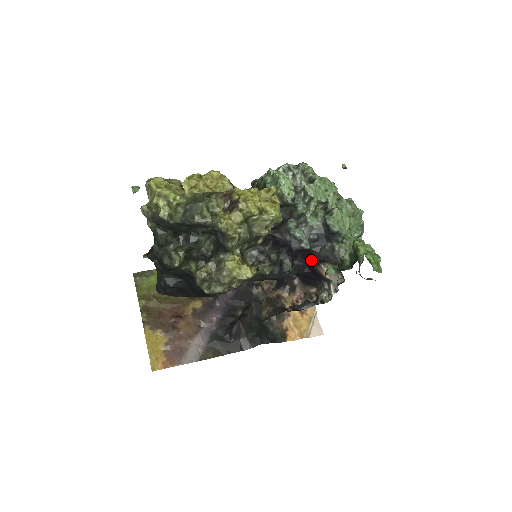
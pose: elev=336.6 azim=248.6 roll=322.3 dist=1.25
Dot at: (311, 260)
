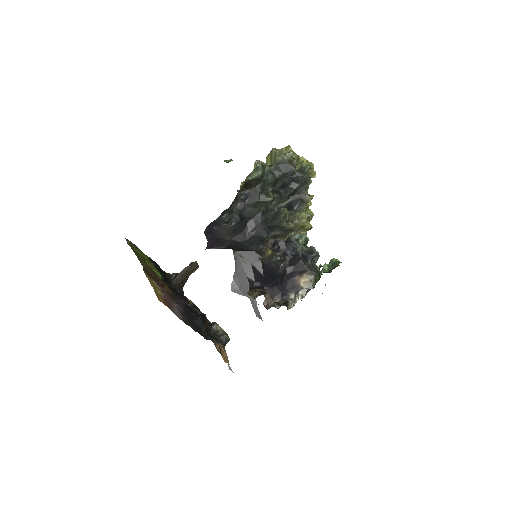
Dot at: (293, 270)
